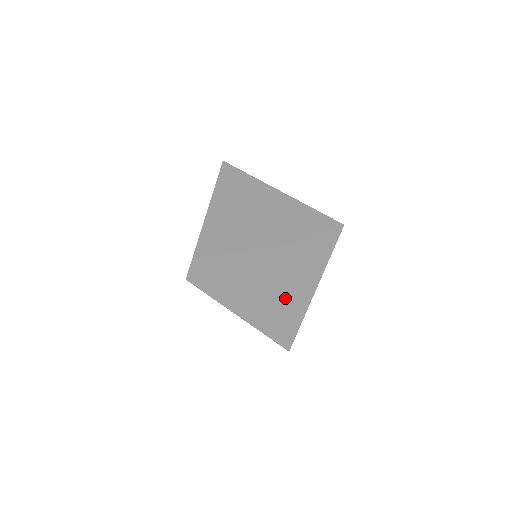
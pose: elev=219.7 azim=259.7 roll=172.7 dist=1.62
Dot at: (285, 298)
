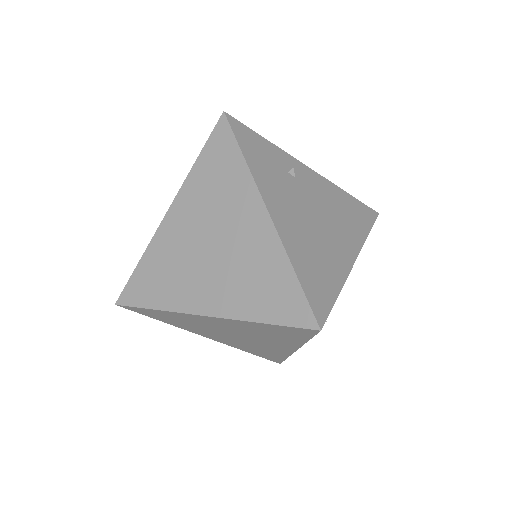
Dot at: (235, 249)
